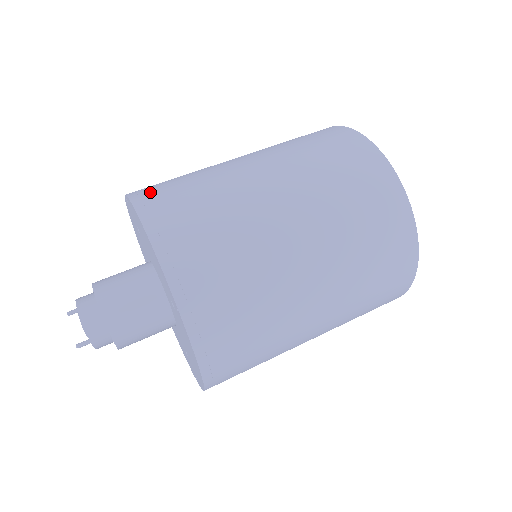
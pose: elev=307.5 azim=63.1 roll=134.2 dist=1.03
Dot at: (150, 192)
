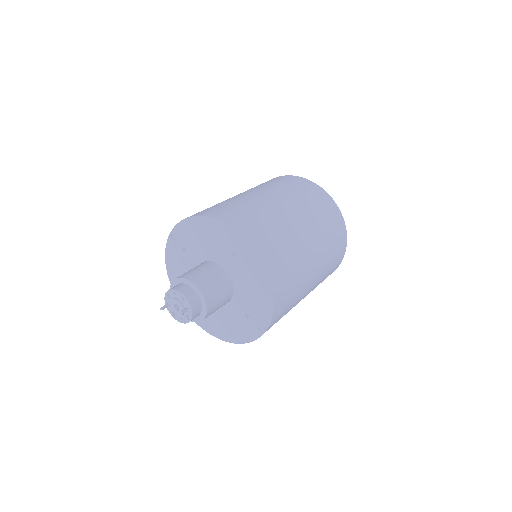
Dot at: occluded
